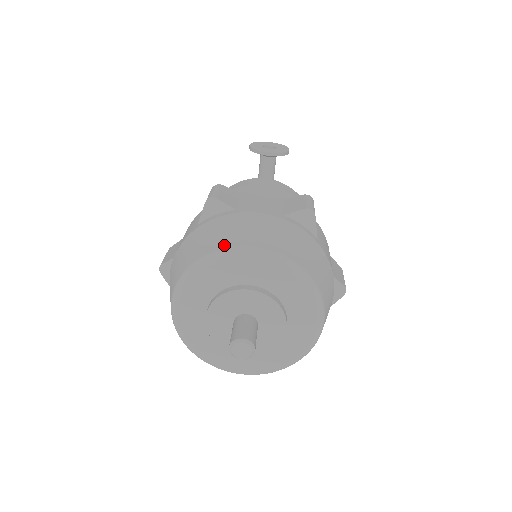
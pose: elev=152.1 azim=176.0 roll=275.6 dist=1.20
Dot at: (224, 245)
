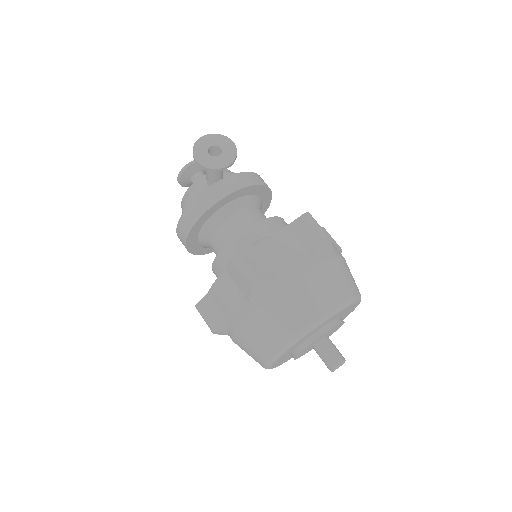
Dot at: (304, 324)
